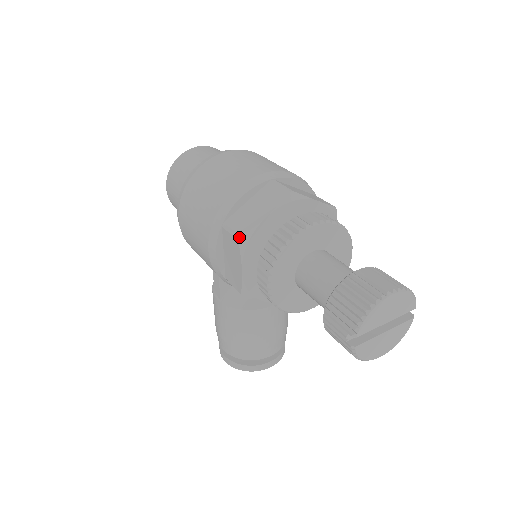
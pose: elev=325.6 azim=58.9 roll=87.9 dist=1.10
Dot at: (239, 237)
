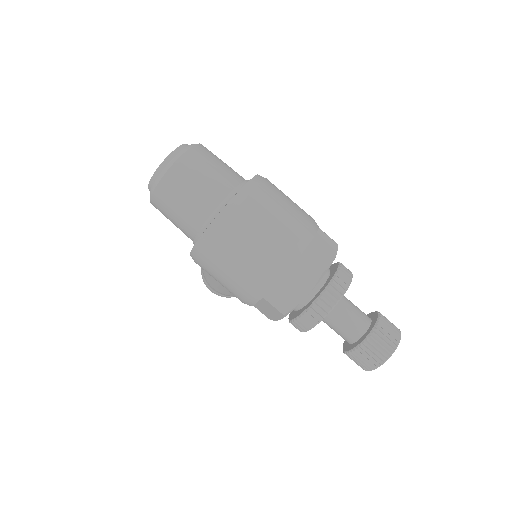
Dot at: (285, 314)
